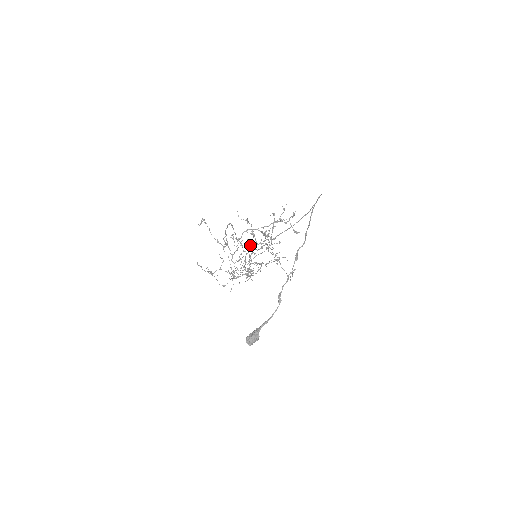
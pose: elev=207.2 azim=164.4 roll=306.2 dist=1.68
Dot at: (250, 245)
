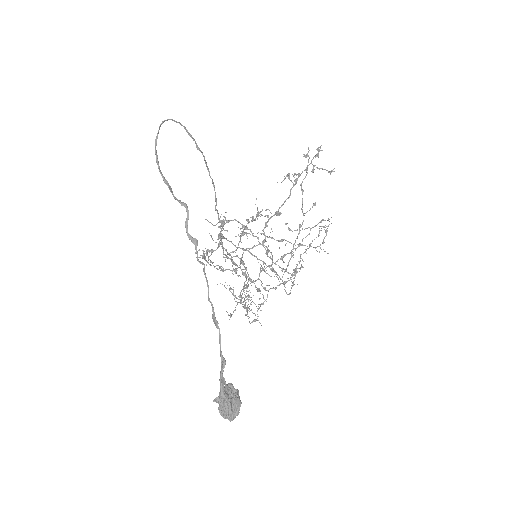
Dot at: (209, 256)
